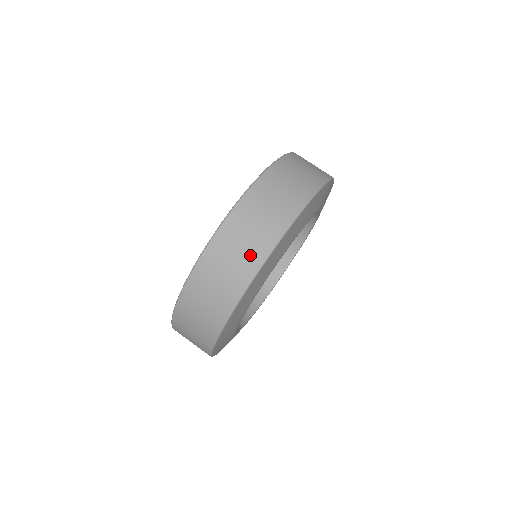
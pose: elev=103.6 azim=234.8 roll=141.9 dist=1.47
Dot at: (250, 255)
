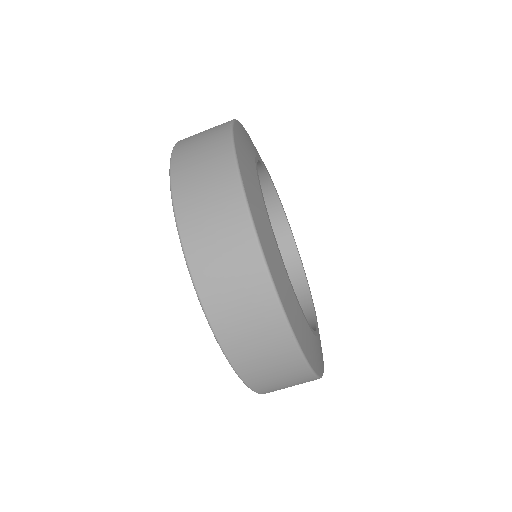
Dot at: (268, 327)
